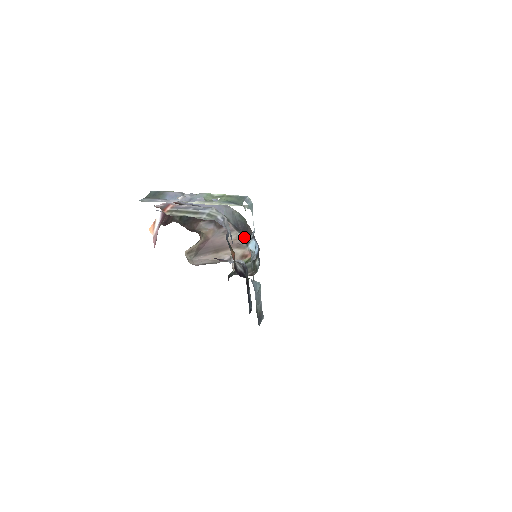
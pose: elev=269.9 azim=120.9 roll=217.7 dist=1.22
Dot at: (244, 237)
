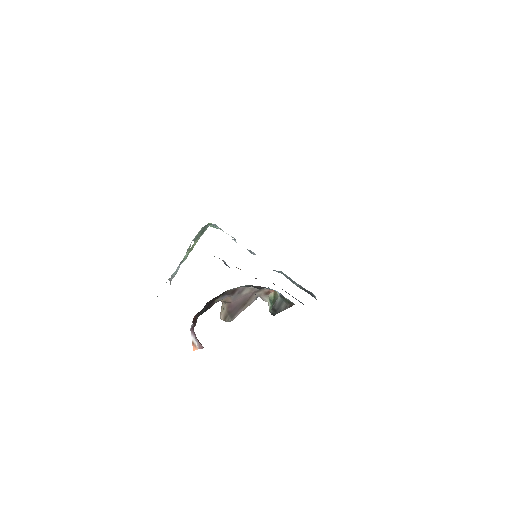
Dot at: occluded
